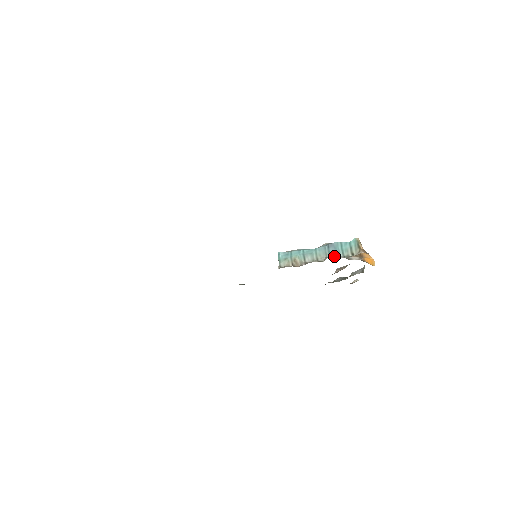
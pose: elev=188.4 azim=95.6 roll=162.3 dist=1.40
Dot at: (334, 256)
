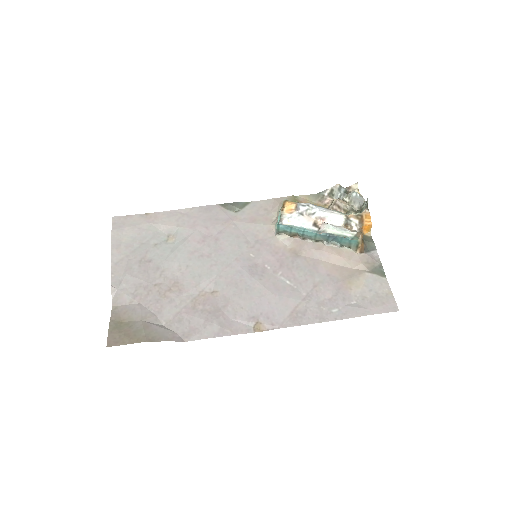
Dot at: (332, 243)
